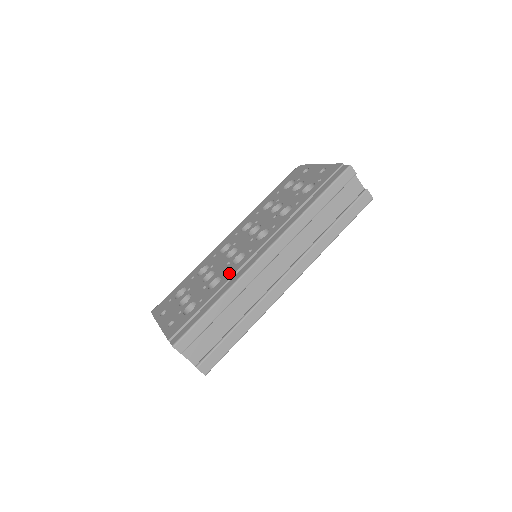
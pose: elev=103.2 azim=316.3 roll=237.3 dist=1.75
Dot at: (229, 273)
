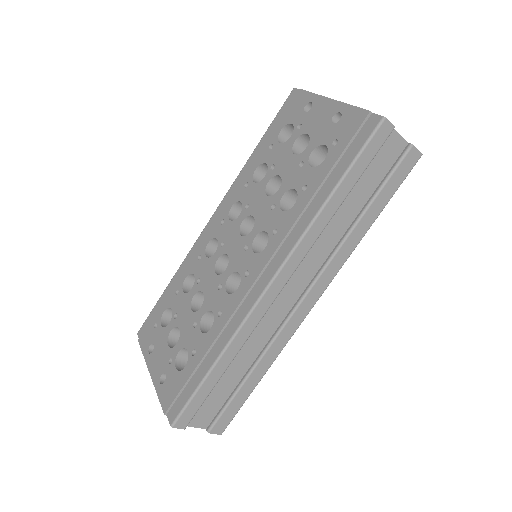
Dot at: (223, 312)
